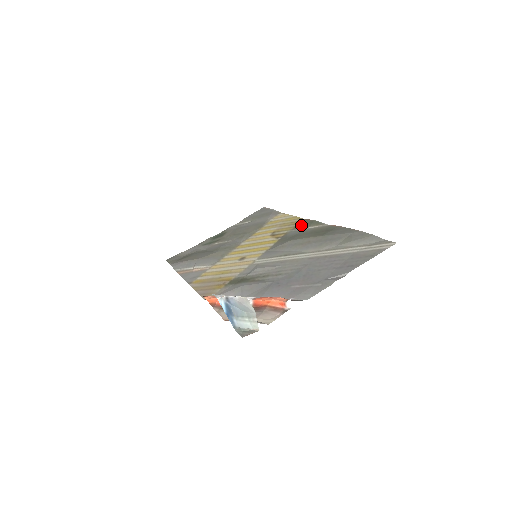
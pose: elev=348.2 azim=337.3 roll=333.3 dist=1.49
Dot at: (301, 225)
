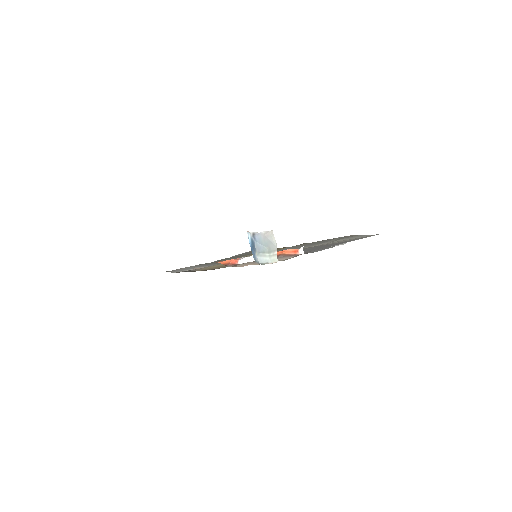
Dot at: occluded
